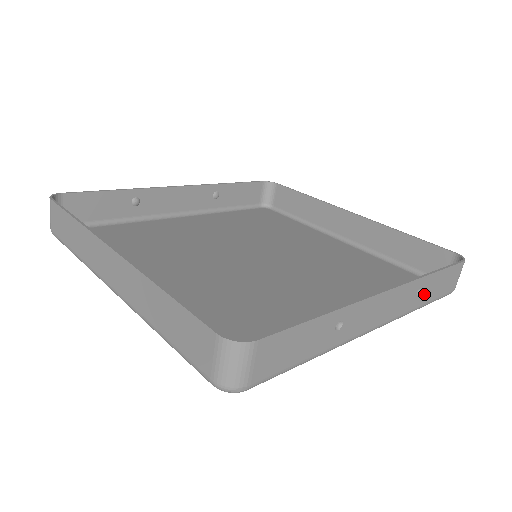
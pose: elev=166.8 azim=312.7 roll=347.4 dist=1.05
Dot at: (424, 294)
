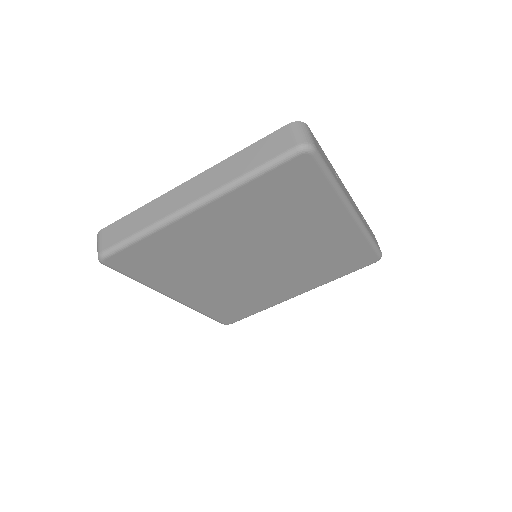
Dot at: (367, 226)
